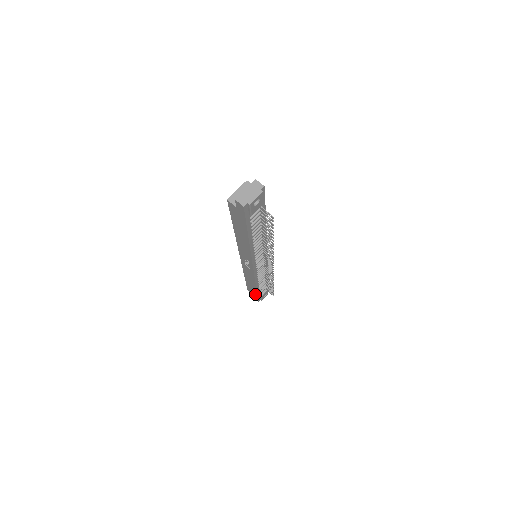
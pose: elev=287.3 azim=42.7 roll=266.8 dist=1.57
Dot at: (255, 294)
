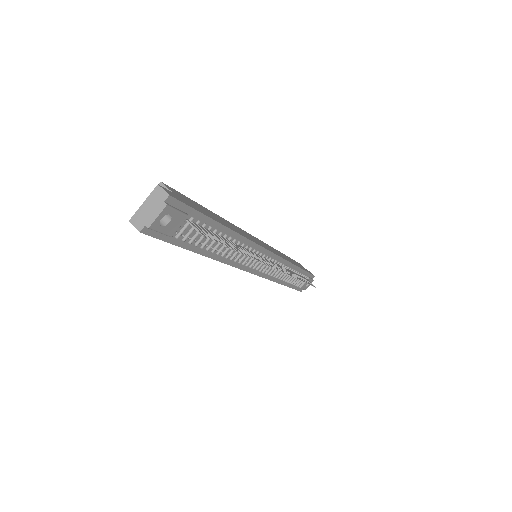
Dot at: occluded
